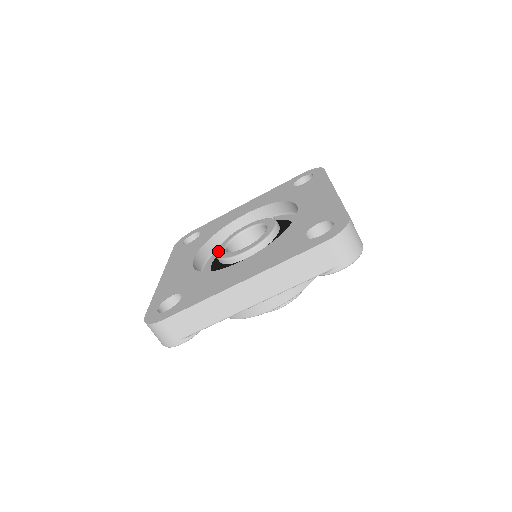
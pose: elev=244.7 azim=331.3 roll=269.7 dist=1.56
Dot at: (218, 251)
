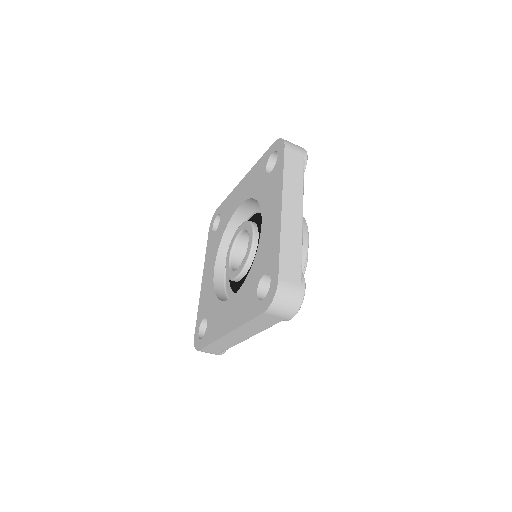
Dot at: (226, 261)
